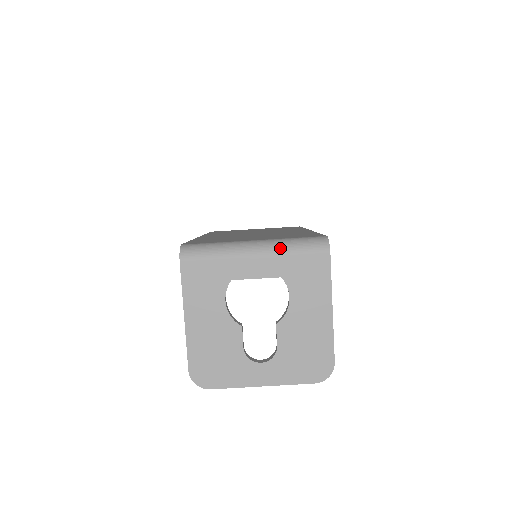
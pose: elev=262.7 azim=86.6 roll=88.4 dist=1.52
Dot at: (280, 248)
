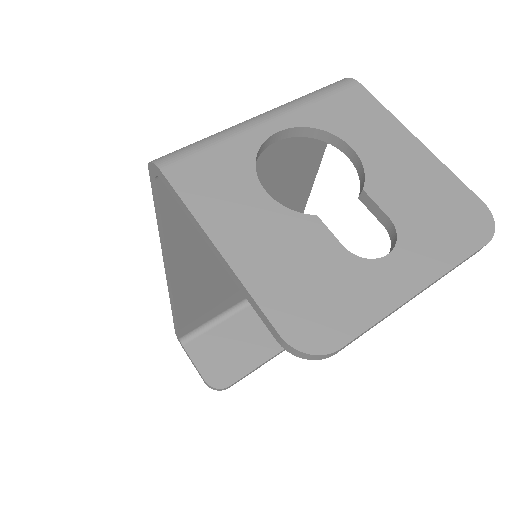
Dot at: (293, 102)
